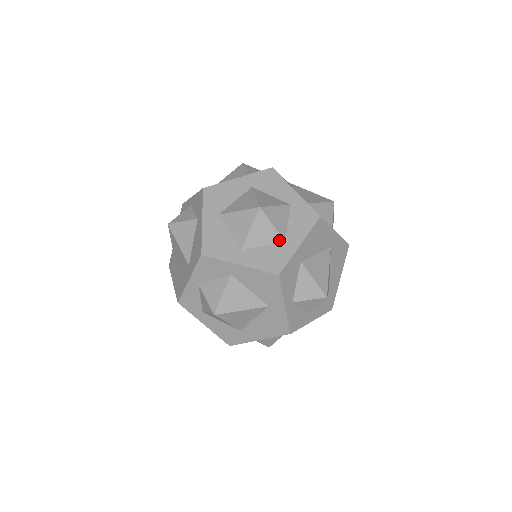
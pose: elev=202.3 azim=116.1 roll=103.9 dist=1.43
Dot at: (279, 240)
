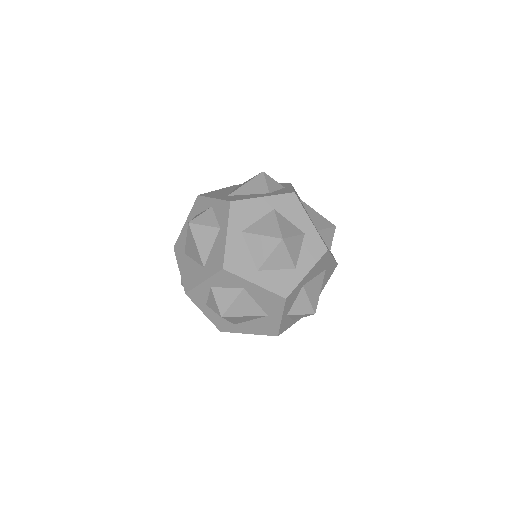
Dot at: (291, 267)
